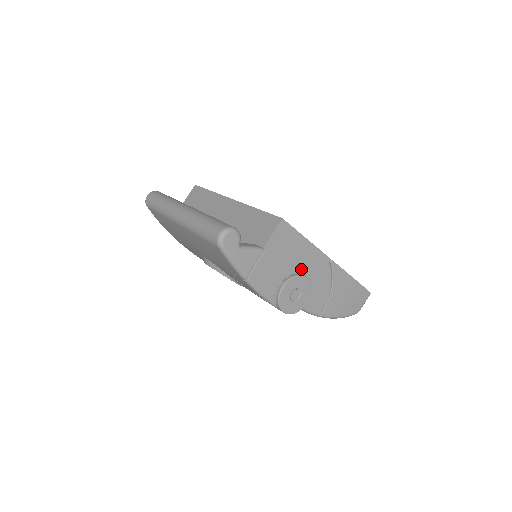
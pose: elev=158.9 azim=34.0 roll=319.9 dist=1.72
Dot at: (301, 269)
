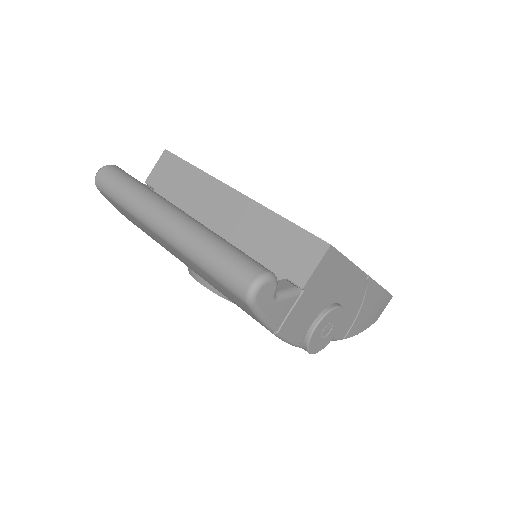
Dot at: (337, 298)
